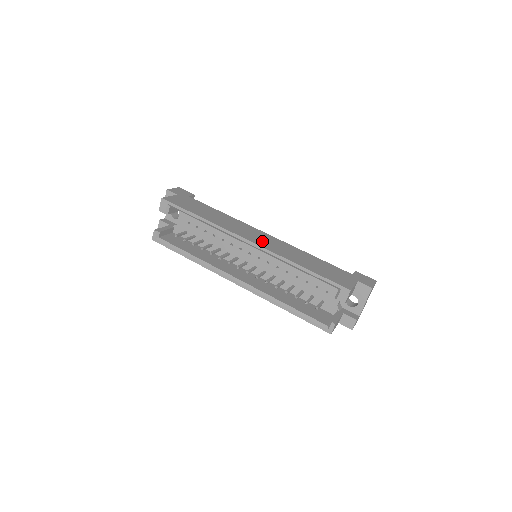
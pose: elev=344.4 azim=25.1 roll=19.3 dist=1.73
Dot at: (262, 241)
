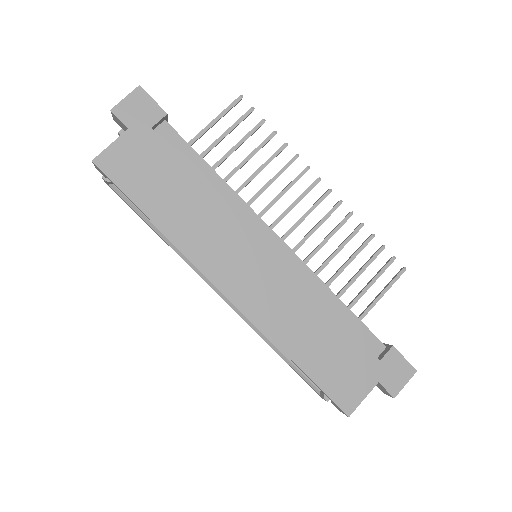
Dot at: (249, 287)
